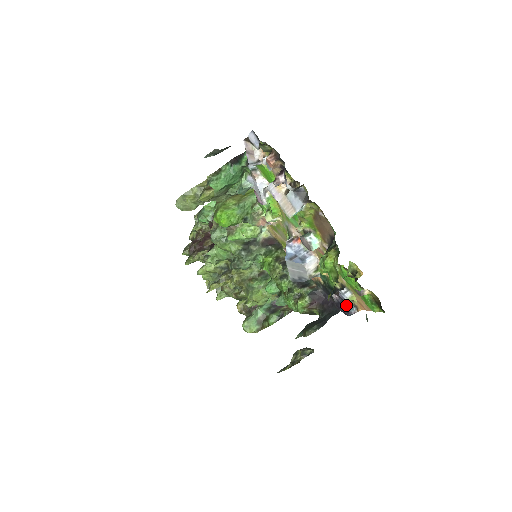
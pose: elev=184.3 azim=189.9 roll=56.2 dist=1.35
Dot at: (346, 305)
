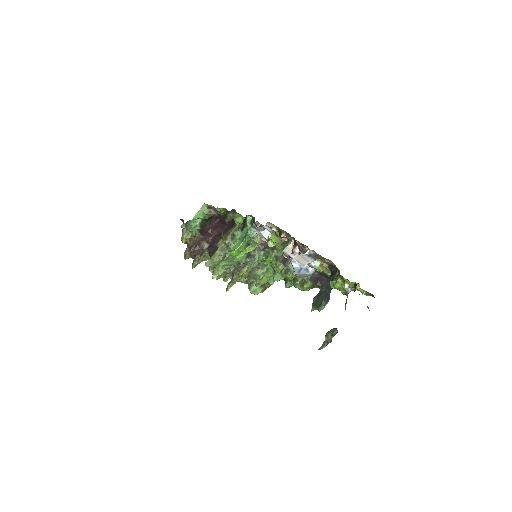
Dot at: occluded
